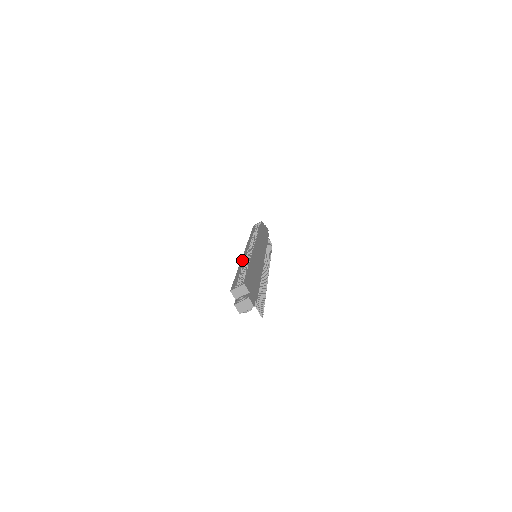
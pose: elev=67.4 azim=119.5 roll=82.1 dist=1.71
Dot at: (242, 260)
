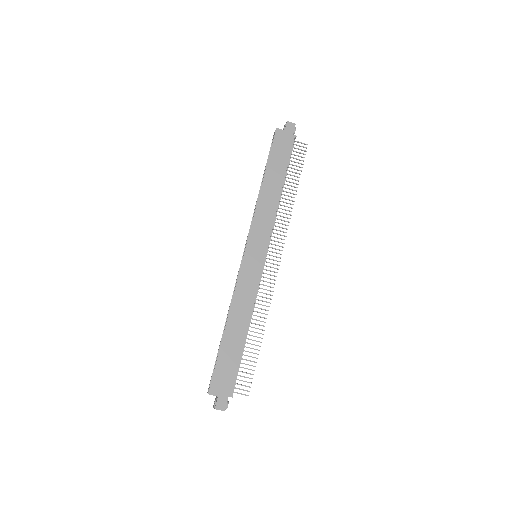
Dot at: (232, 297)
